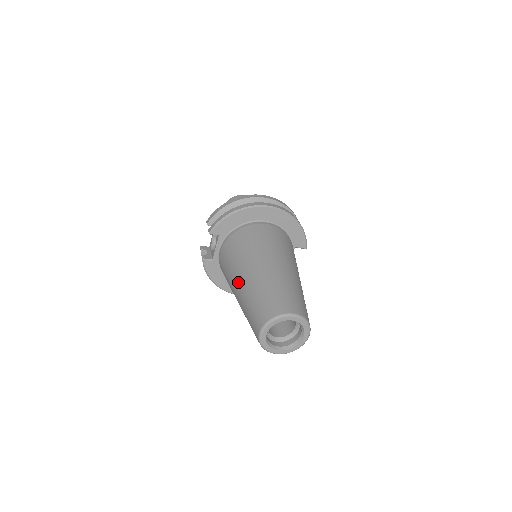
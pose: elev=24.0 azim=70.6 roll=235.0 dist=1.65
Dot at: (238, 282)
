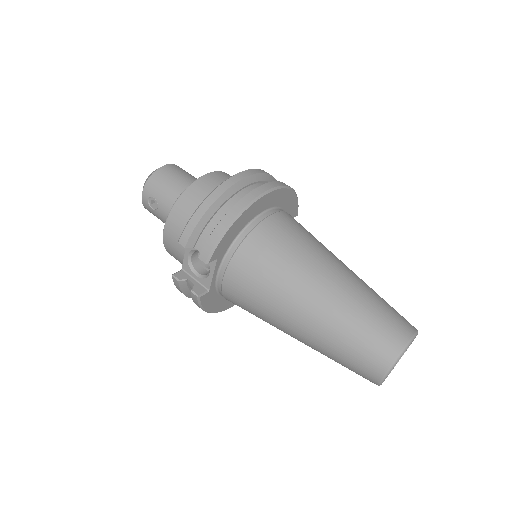
Dot at: (298, 318)
